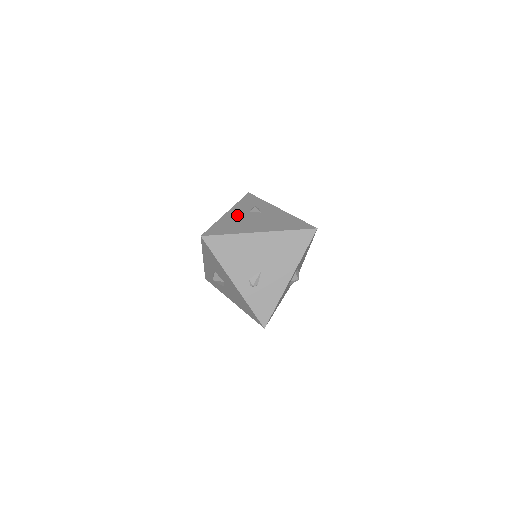
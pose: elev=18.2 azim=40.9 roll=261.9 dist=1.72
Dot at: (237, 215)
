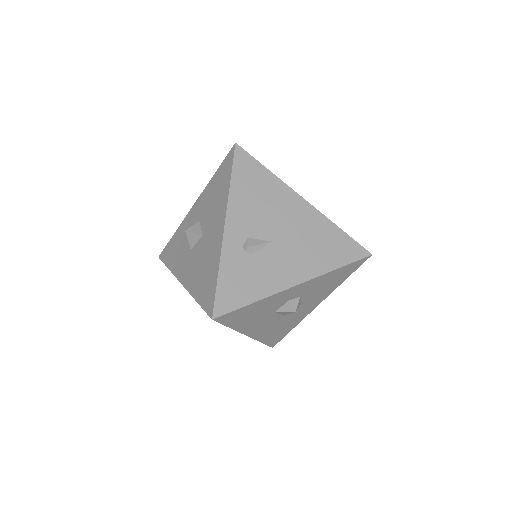
Dot at: occluded
